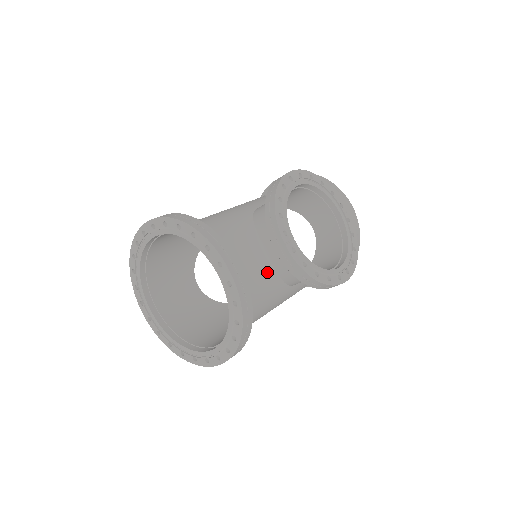
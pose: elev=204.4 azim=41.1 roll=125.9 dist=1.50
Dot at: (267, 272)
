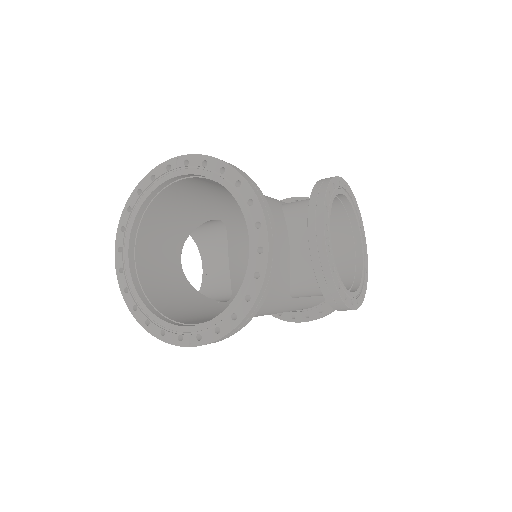
Dot at: (284, 265)
